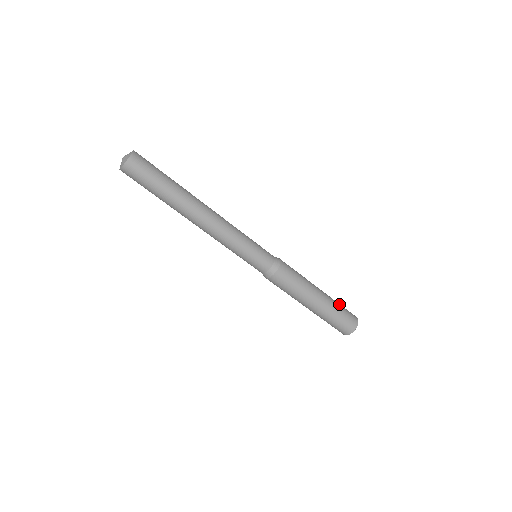
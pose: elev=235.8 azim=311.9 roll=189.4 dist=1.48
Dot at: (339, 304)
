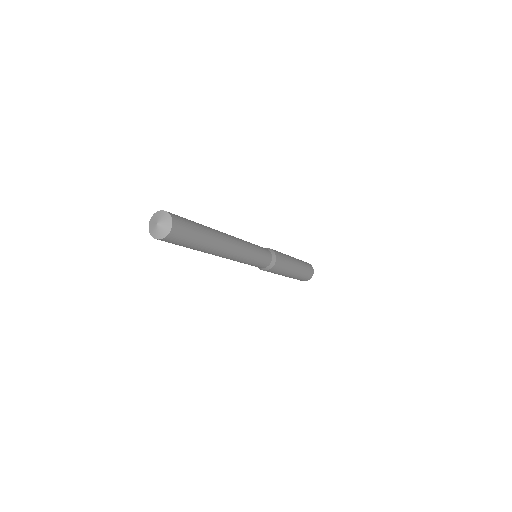
Dot at: (305, 266)
